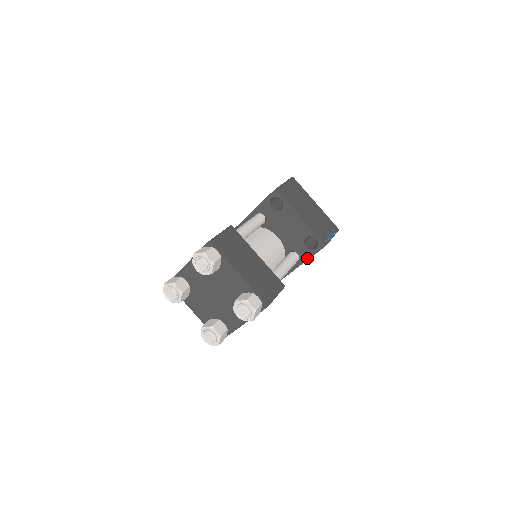
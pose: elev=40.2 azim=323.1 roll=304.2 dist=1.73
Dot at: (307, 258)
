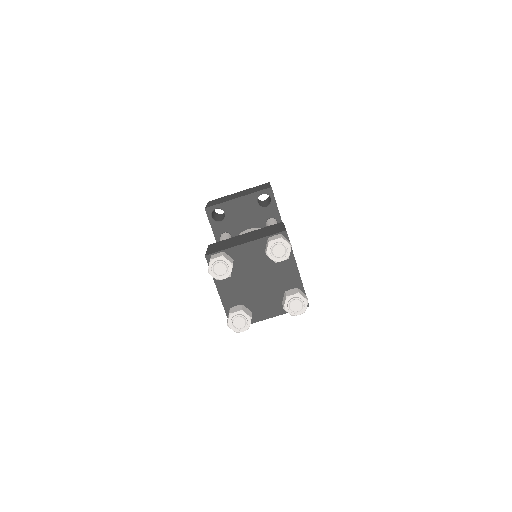
Dot at: (277, 211)
